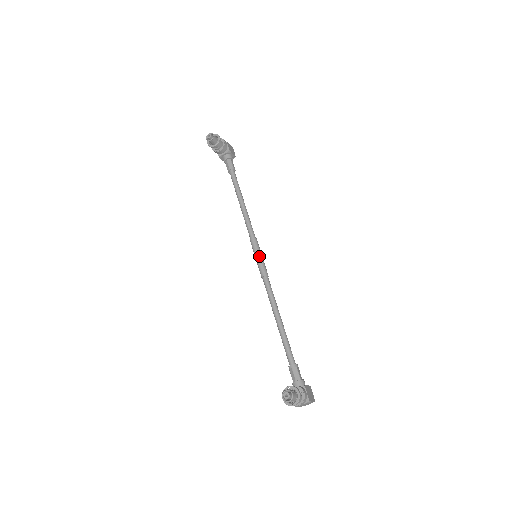
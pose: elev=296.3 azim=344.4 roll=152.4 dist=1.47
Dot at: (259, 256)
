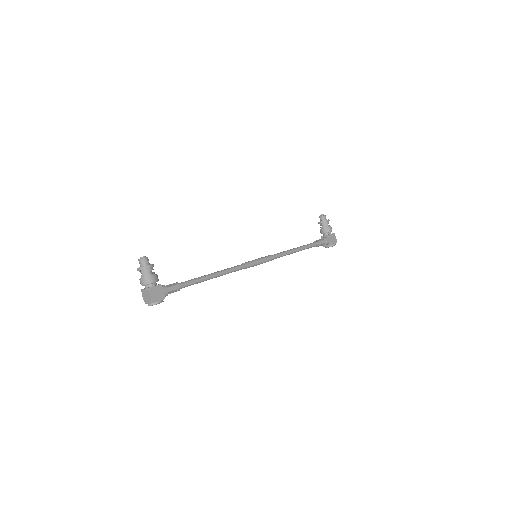
Dot at: (258, 259)
